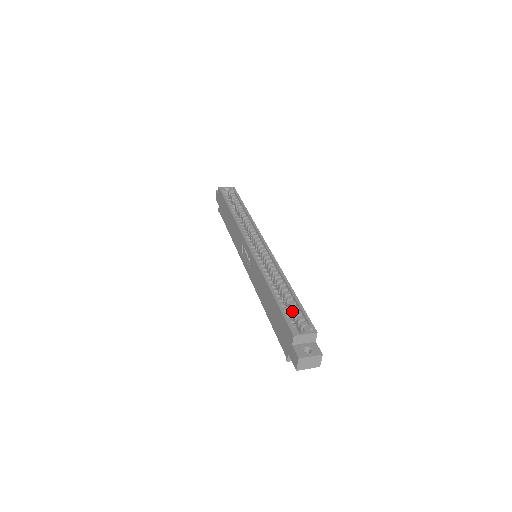
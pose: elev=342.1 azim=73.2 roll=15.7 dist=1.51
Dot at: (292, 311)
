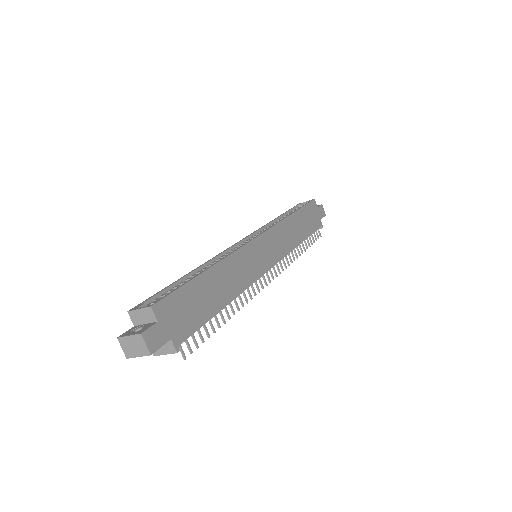
Dot at: occluded
